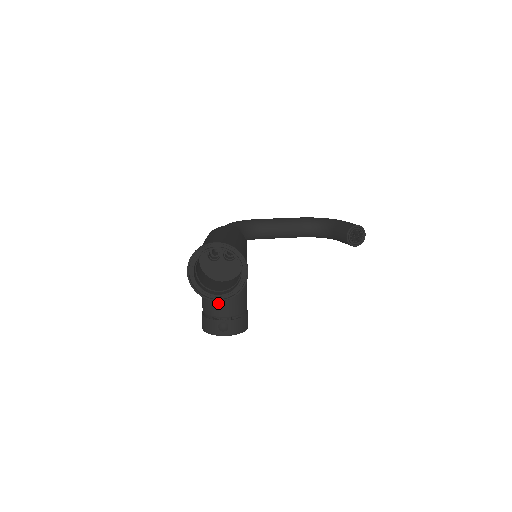
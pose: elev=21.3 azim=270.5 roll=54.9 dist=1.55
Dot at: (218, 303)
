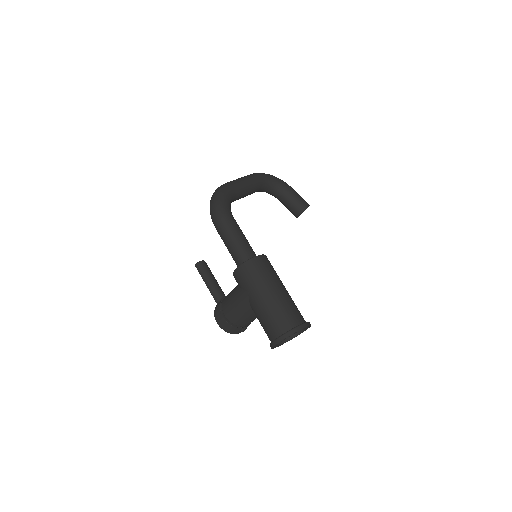
Dot at: (250, 321)
